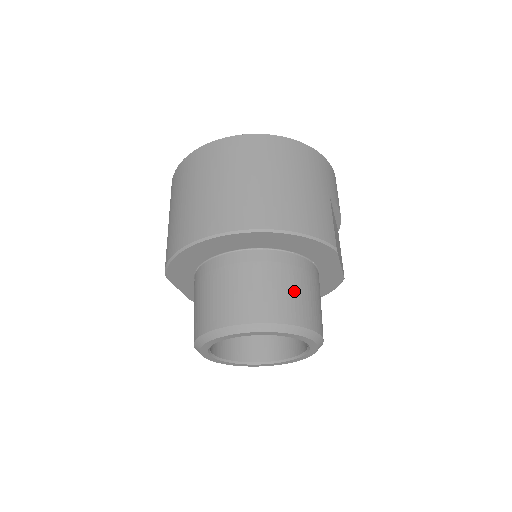
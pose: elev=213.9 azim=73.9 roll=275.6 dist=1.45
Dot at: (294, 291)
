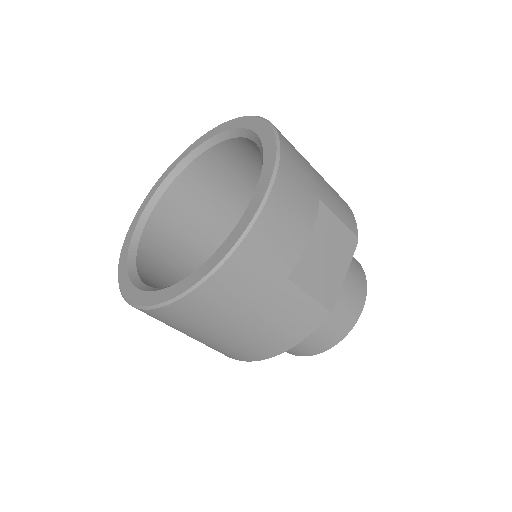
Dot at: (317, 333)
